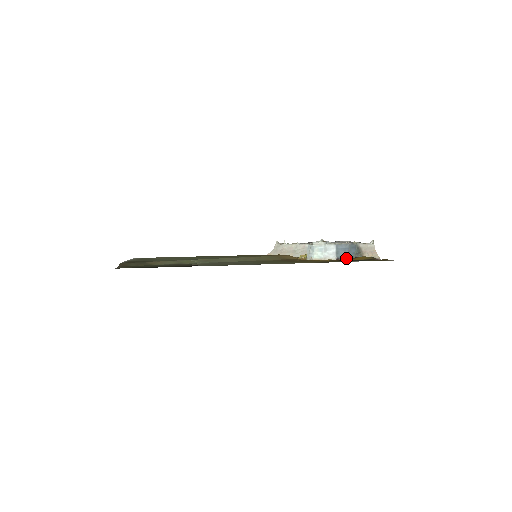
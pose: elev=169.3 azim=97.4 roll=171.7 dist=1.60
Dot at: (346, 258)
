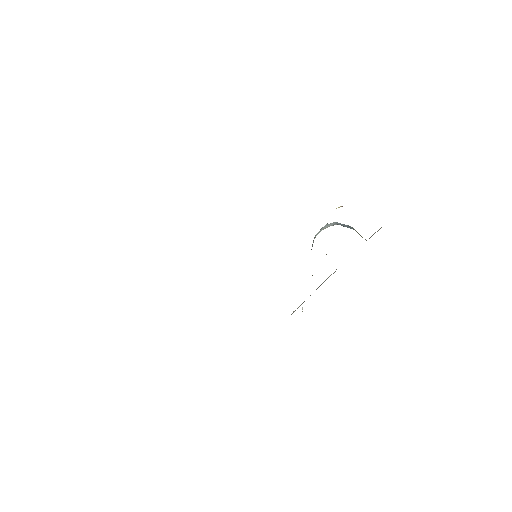
Dot at: occluded
